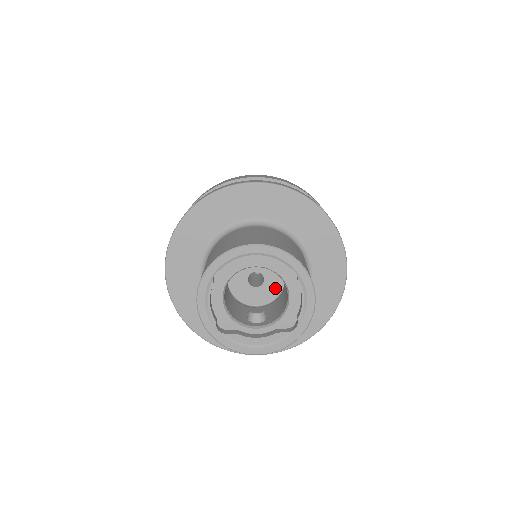
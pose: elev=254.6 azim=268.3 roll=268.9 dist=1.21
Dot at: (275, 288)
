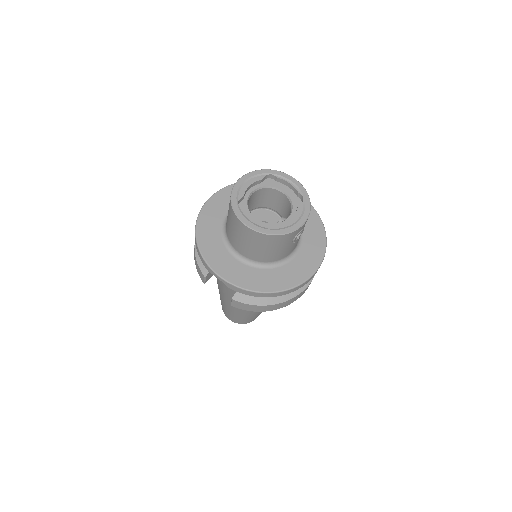
Dot at: occluded
